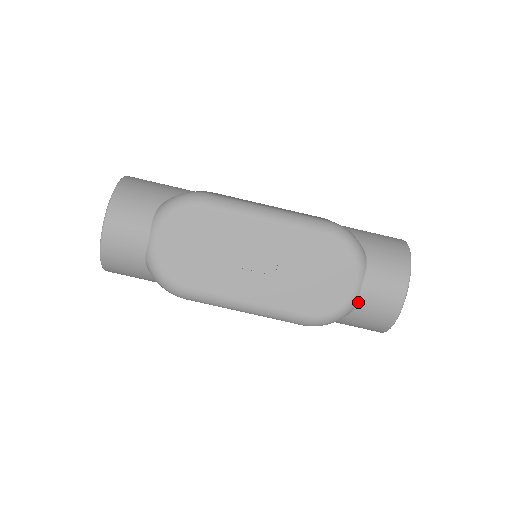
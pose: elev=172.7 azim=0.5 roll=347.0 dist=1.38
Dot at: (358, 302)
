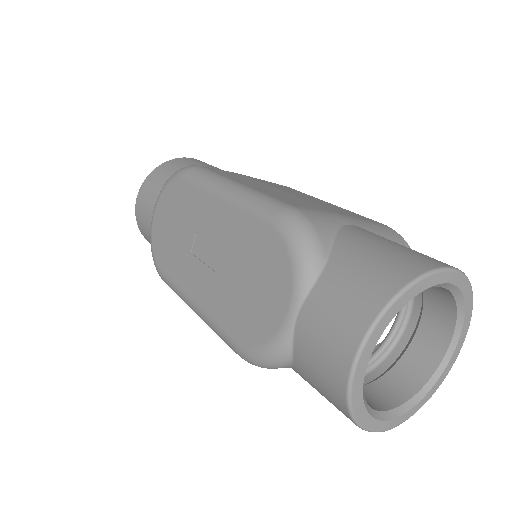
Dot at: (294, 344)
